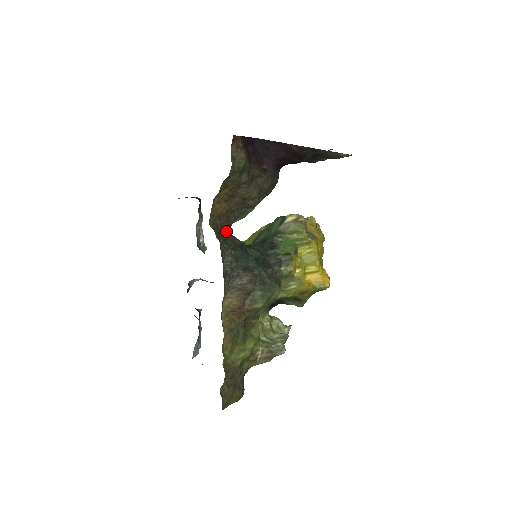
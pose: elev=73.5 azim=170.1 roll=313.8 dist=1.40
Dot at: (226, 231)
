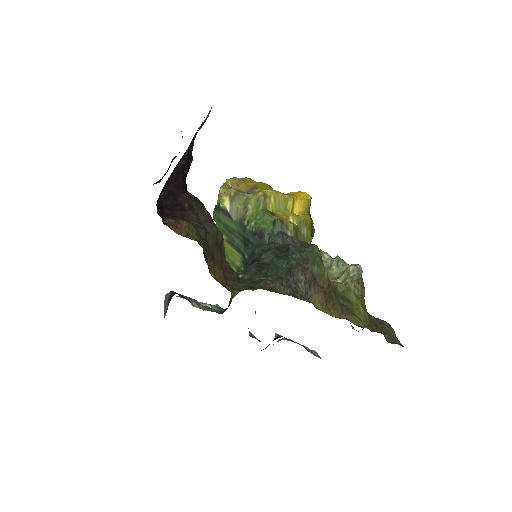
Dot at: (238, 277)
